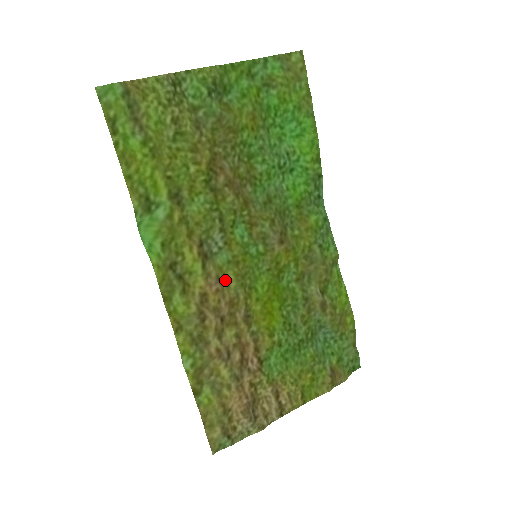
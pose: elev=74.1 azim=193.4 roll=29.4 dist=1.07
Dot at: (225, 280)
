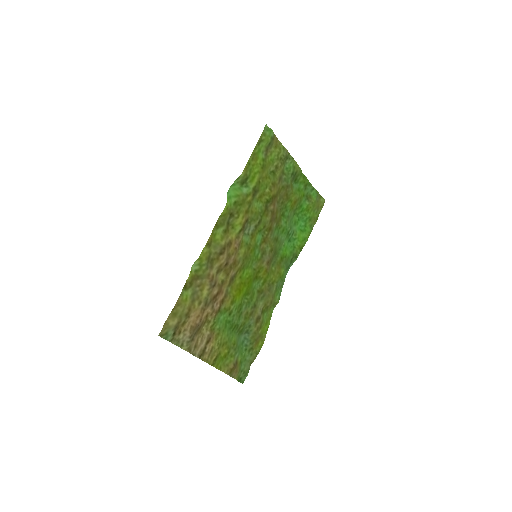
Dot at: (240, 249)
